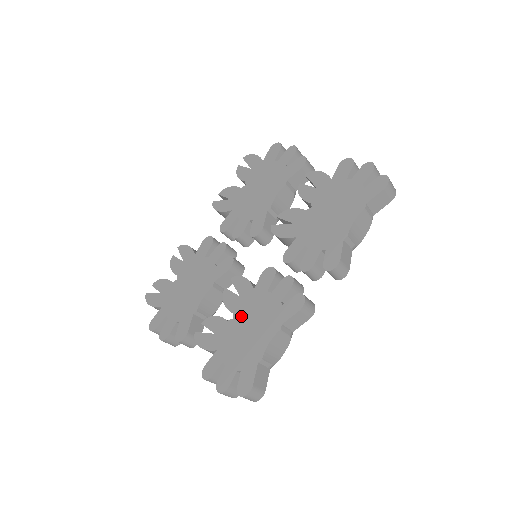
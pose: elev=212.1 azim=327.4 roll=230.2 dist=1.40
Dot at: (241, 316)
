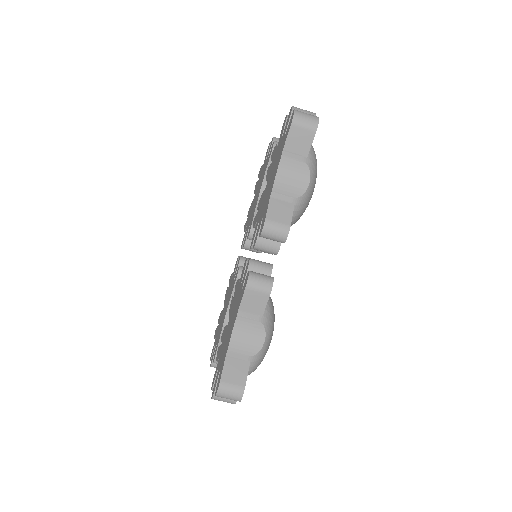
Dot at: (230, 317)
